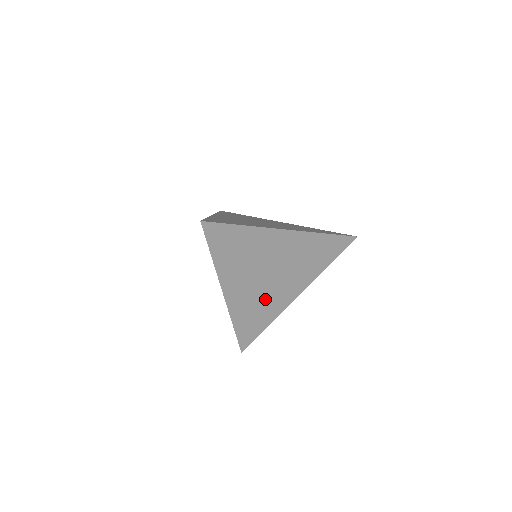
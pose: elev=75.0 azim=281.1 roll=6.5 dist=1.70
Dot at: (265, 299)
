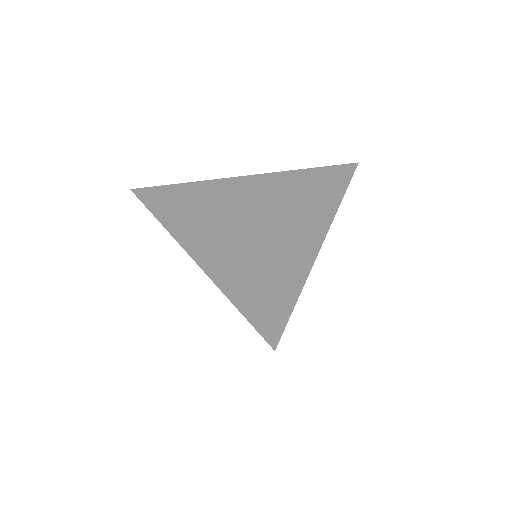
Dot at: (265, 252)
